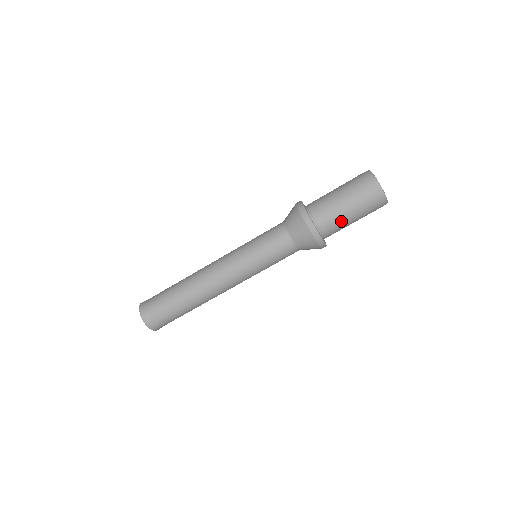
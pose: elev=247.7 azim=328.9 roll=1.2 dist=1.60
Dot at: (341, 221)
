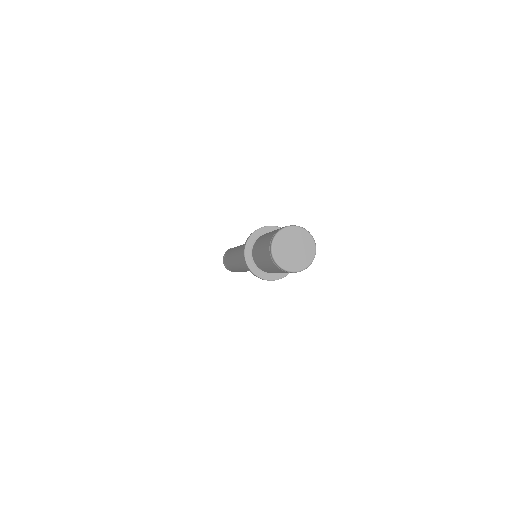
Dot at: occluded
